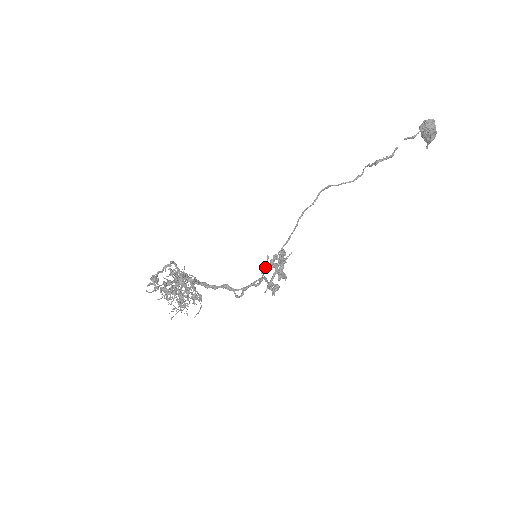
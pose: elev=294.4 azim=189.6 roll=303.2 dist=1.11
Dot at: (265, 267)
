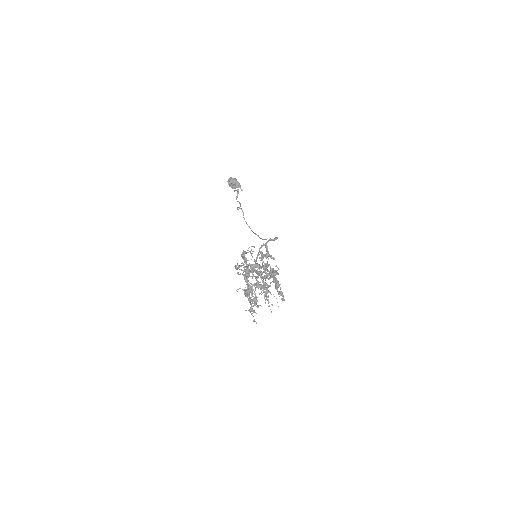
Dot at: (265, 267)
